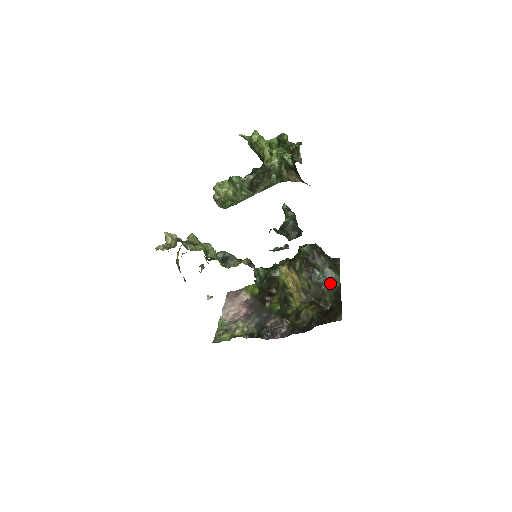
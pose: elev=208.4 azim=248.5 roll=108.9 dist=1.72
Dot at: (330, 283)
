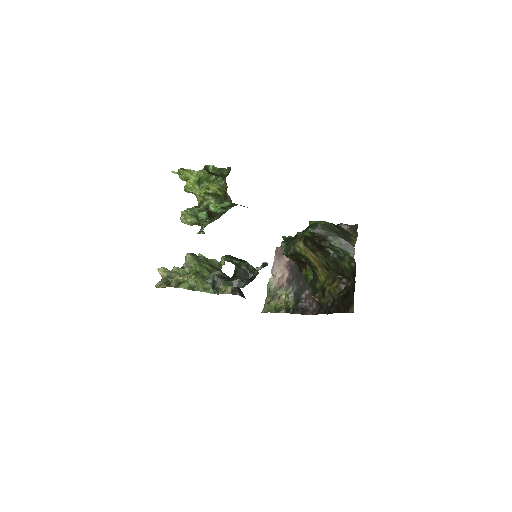
Dot at: (346, 262)
